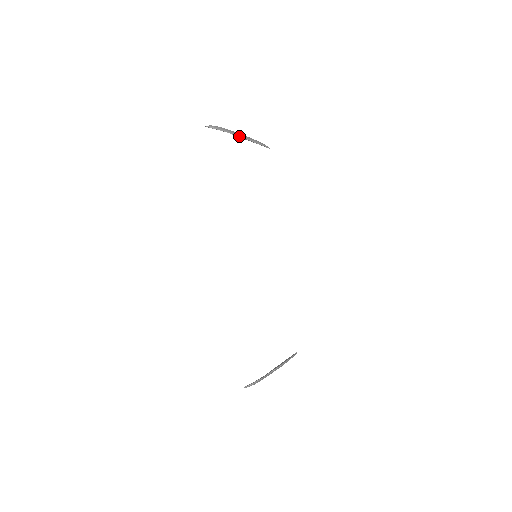
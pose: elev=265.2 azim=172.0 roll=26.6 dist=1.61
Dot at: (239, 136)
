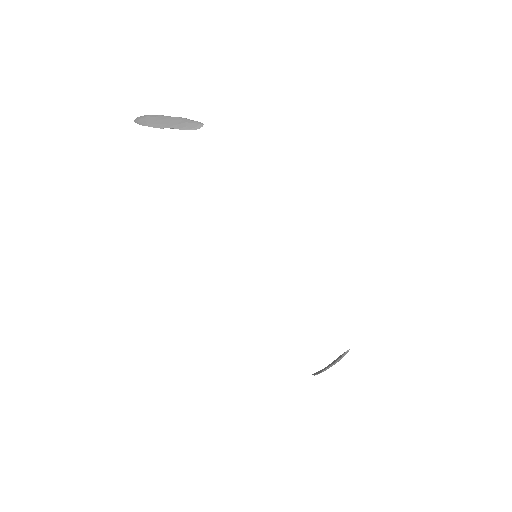
Dot at: (161, 127)
